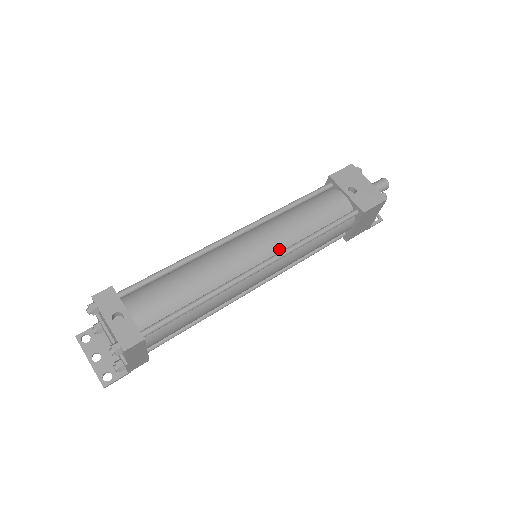
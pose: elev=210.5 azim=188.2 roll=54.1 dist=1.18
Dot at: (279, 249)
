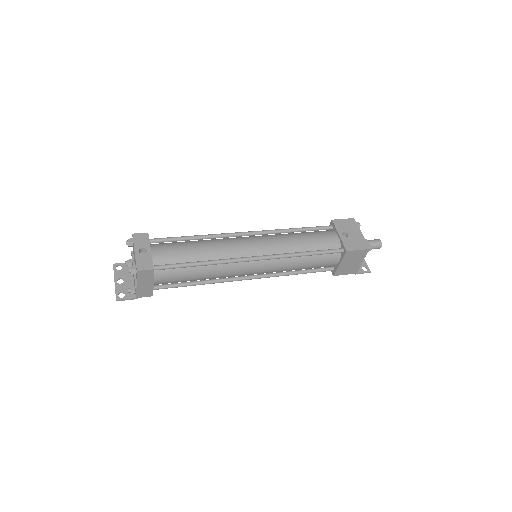
Dot at: (272, 253)
